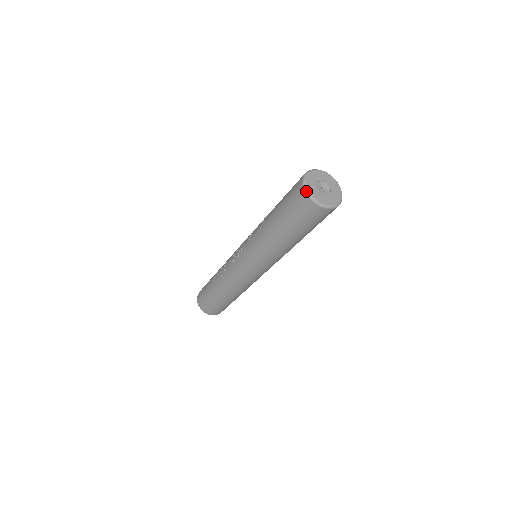
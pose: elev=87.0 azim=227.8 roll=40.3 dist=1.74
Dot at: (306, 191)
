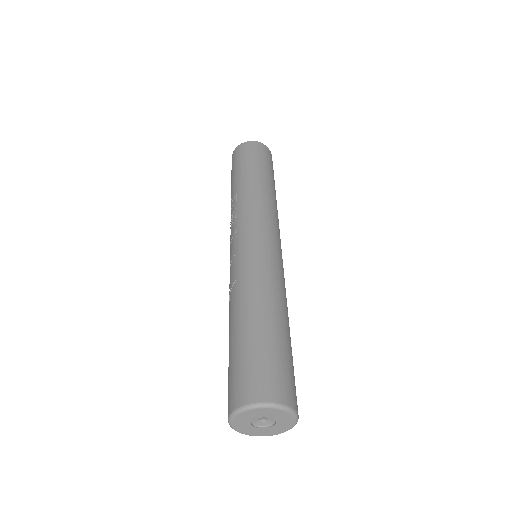
Dot at: (250, 435)
